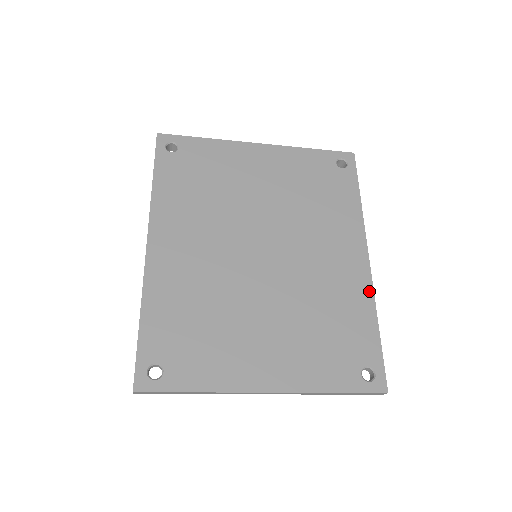
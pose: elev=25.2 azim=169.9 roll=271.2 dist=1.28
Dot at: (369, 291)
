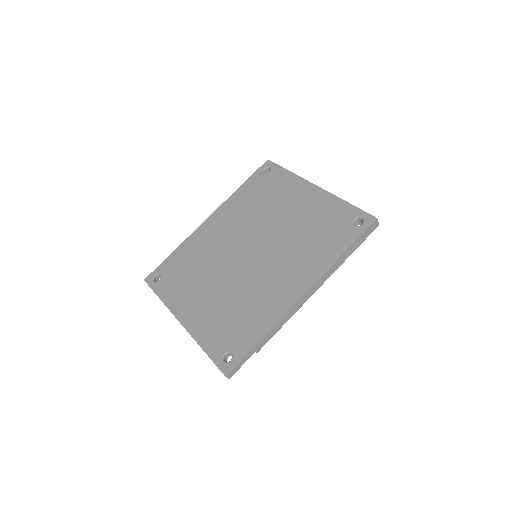
Dot at: (280, 314)
